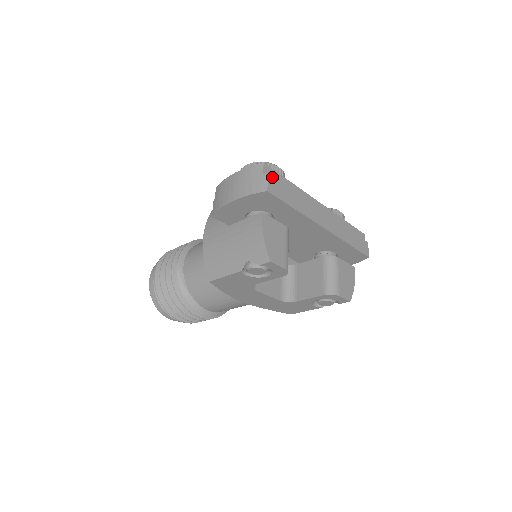
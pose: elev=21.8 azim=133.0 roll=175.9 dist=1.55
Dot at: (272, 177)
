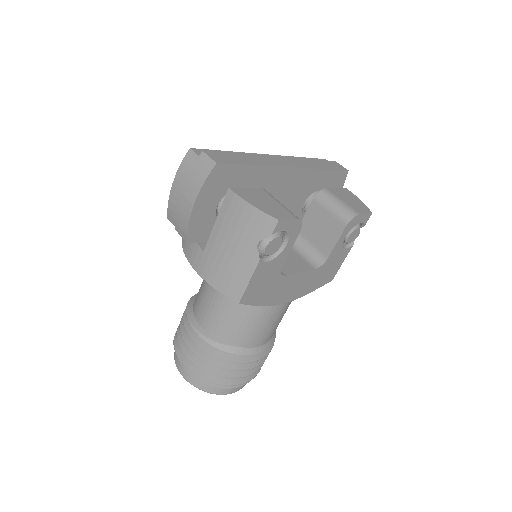
Dot at: (209, 152)
